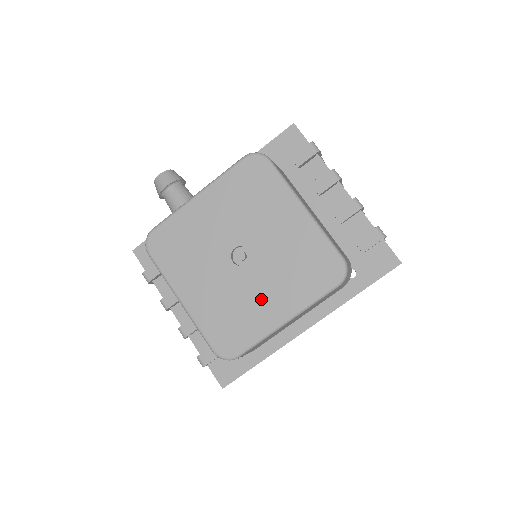
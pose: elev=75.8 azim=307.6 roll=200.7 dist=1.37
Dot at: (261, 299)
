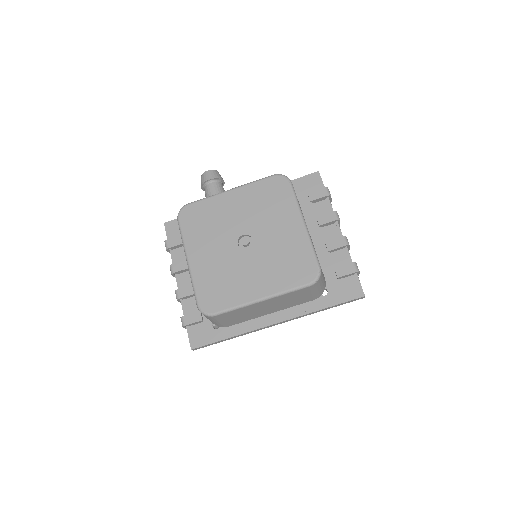
Dot at: (248, 277)
